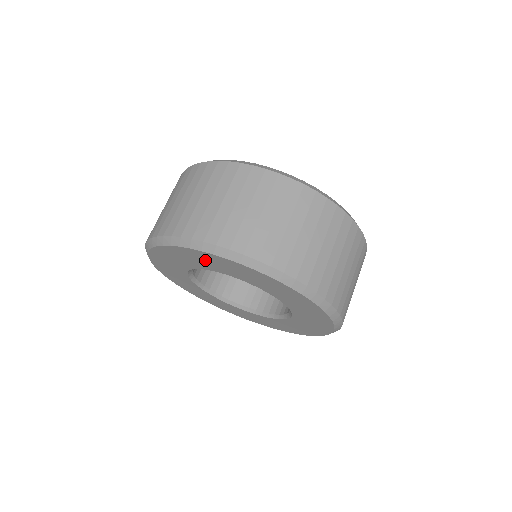
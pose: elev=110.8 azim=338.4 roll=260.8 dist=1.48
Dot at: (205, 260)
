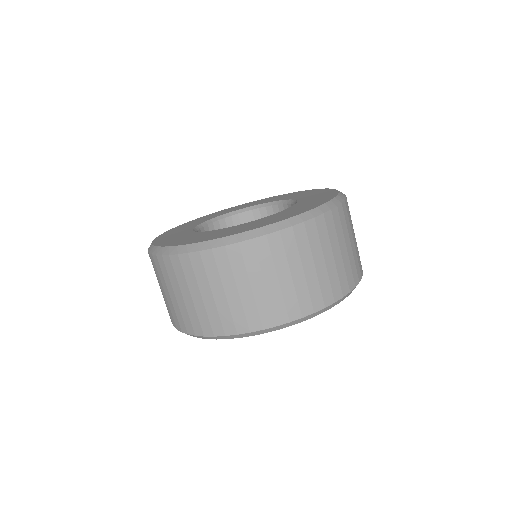
Dot at: occluded
